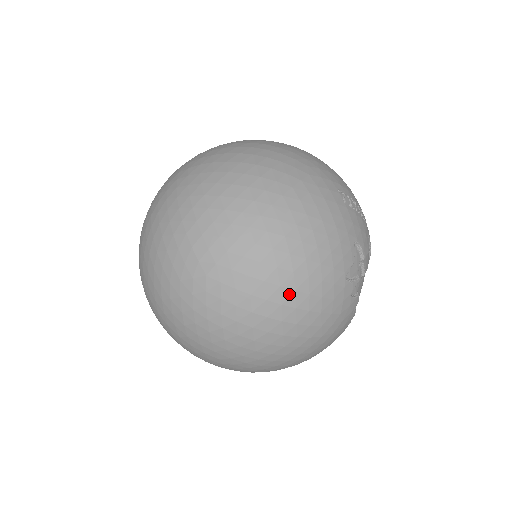
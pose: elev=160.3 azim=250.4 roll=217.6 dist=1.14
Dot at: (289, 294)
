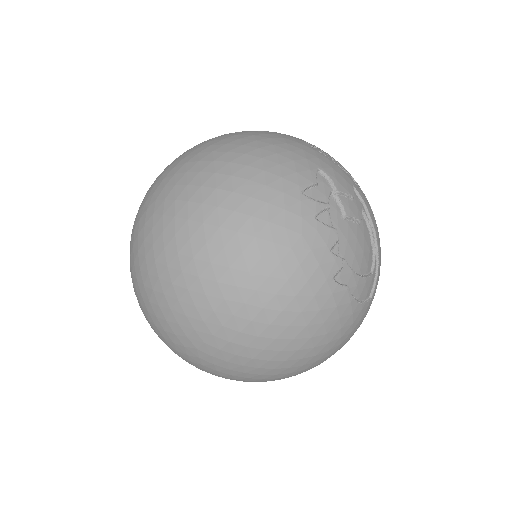
Dot at: (226, 196)
